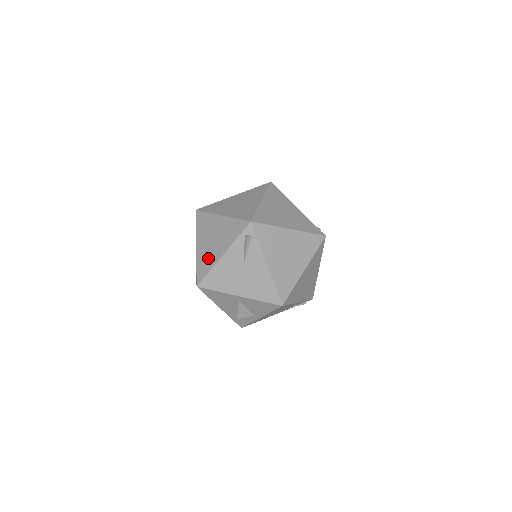
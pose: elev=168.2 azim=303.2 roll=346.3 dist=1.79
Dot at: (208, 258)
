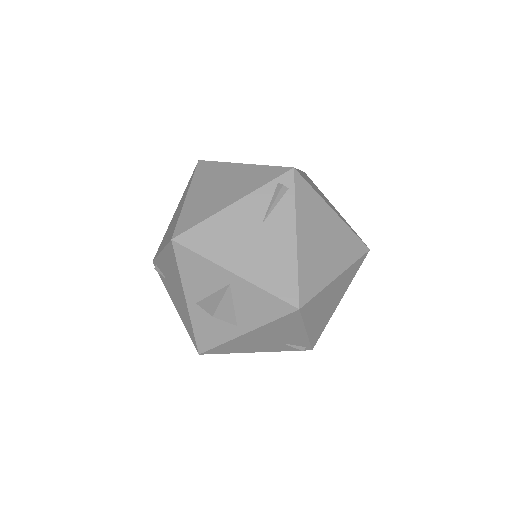
Dot at: (204, 206)
